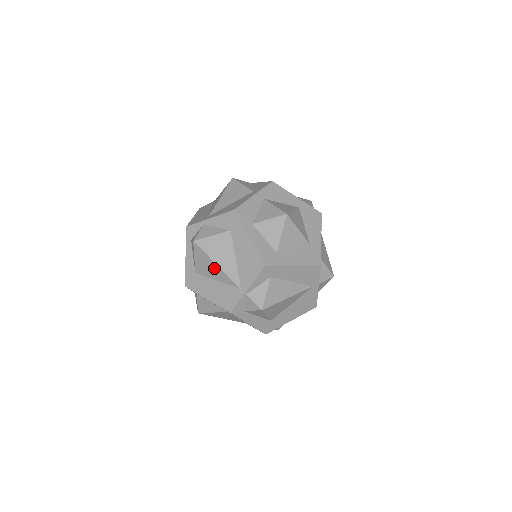
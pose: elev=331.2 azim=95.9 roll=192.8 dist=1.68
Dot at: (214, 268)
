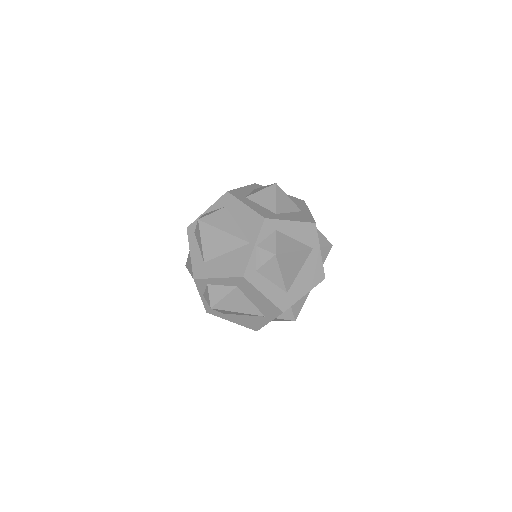
Dot at: occluded
